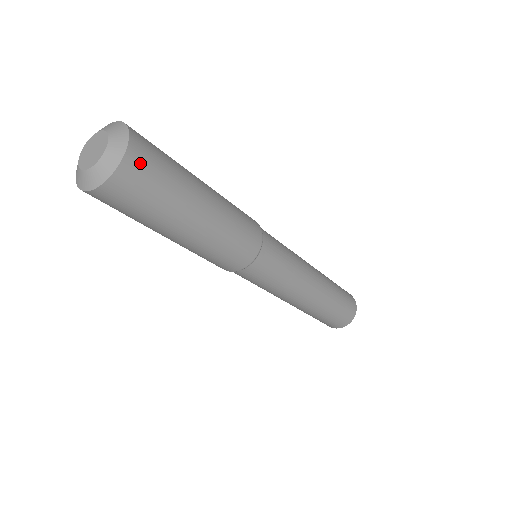
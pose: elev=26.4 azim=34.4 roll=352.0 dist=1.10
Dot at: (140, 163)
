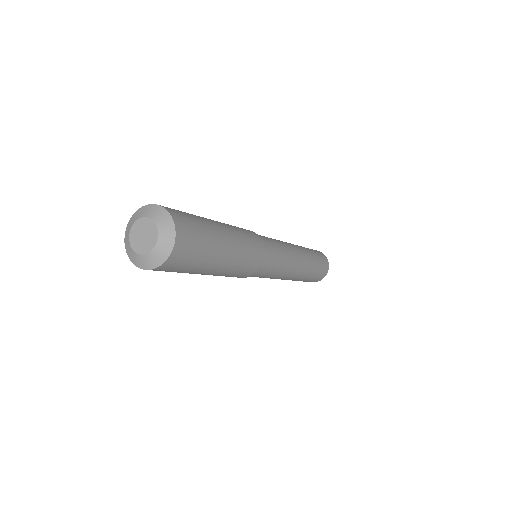
Dot at: (183, 249)
